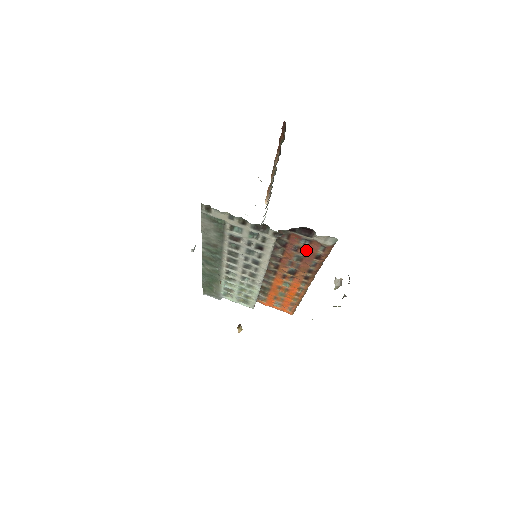
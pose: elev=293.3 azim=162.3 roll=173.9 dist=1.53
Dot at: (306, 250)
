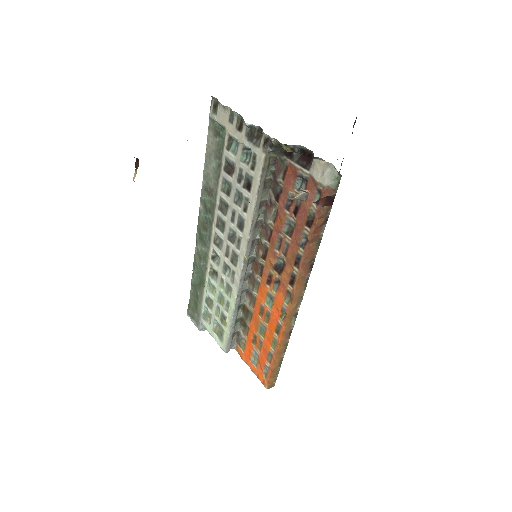
Dot at: (299, 205)
